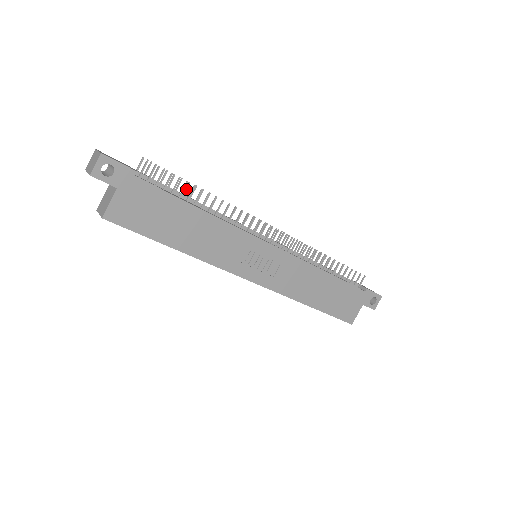
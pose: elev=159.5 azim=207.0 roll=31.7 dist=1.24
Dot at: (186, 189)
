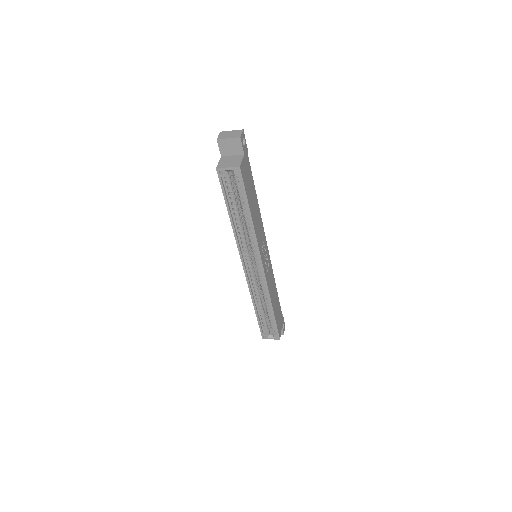
Dot at: occluded
